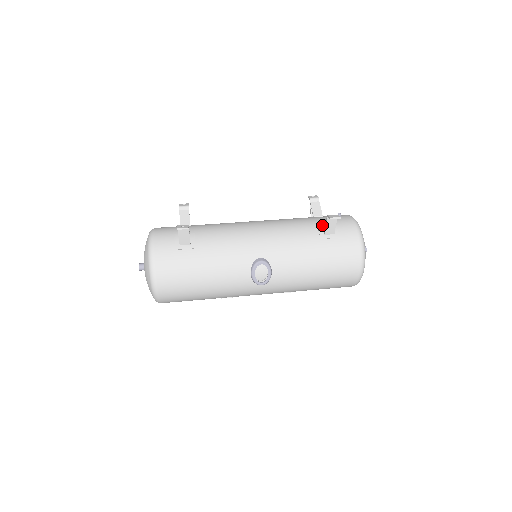
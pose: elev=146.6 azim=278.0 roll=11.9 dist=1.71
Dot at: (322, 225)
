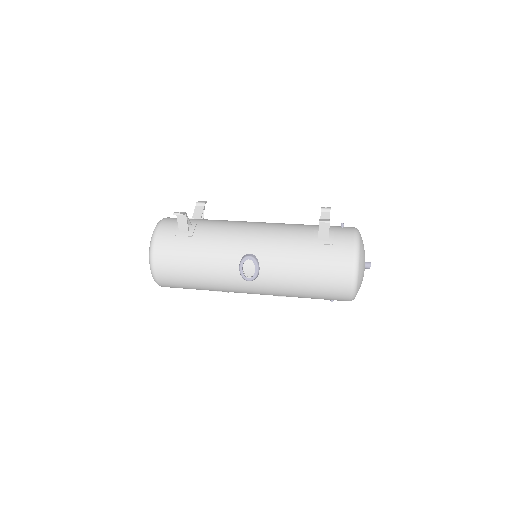
Dot at: occluded
